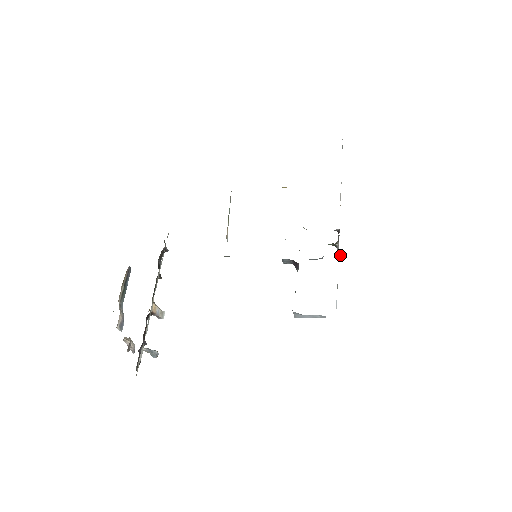
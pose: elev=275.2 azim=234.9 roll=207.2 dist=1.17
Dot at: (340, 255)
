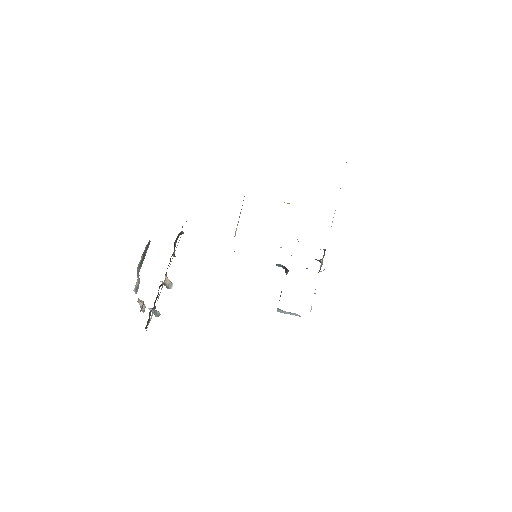
Dot at: occluded
